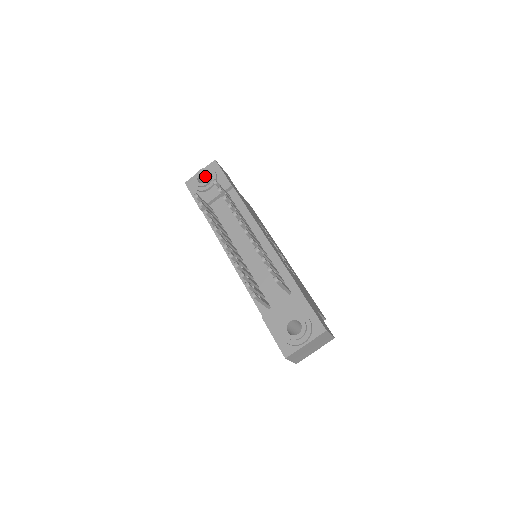
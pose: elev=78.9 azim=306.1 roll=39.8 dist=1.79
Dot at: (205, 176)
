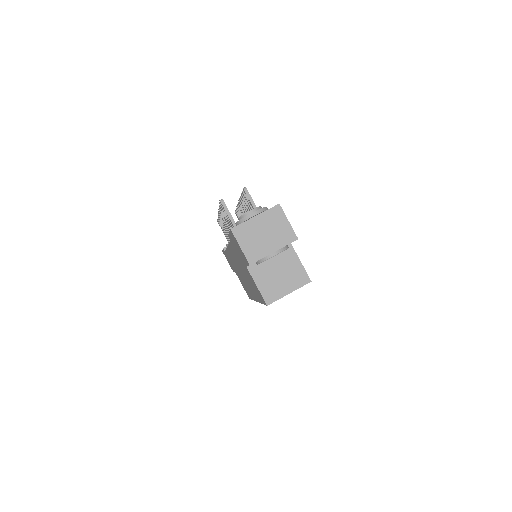
Dot at: occluded
